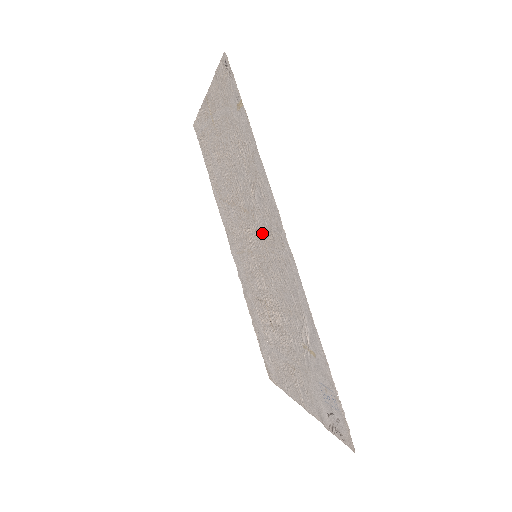
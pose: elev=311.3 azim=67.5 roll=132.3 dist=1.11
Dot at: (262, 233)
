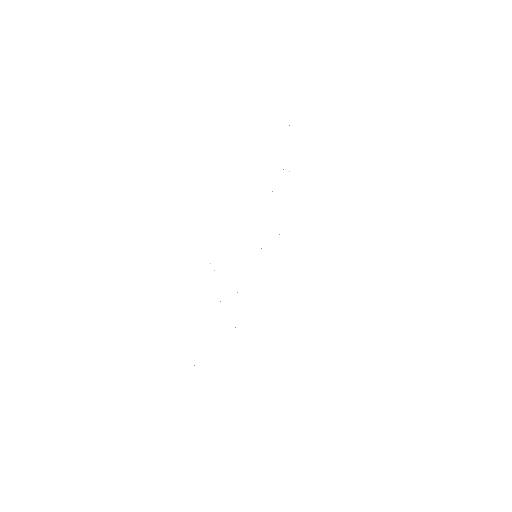
Dot at: occluded
